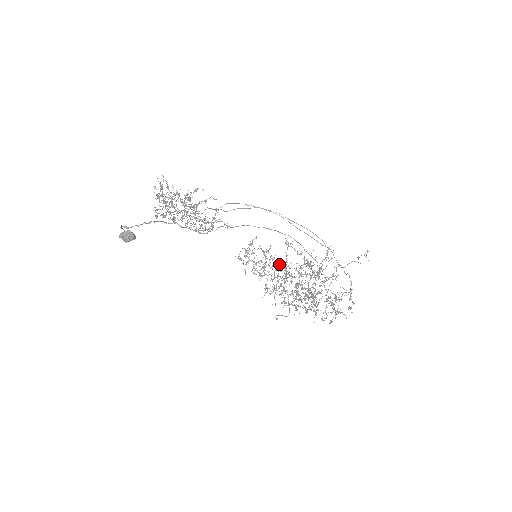
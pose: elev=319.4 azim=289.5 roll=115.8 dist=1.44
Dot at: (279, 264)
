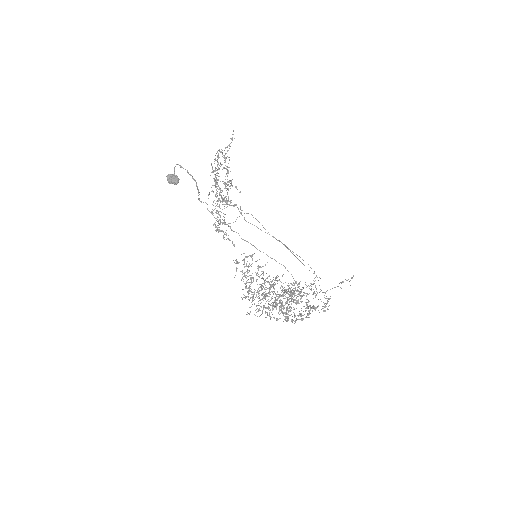
Dot at: (267, 281)
